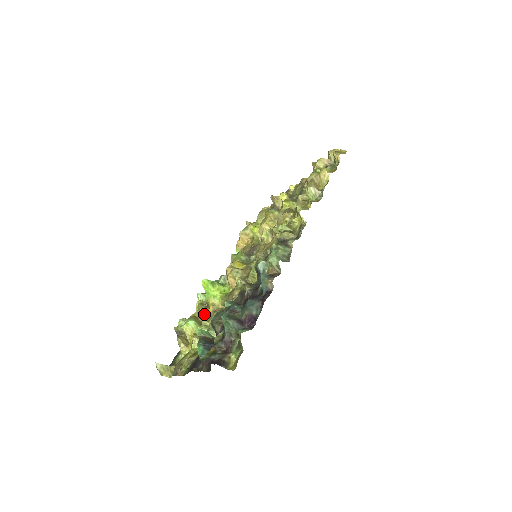
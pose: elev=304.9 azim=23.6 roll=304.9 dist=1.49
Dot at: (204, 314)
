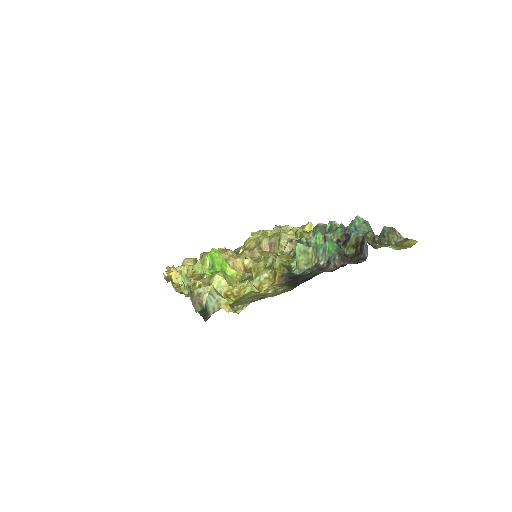
Dot at: occluded
